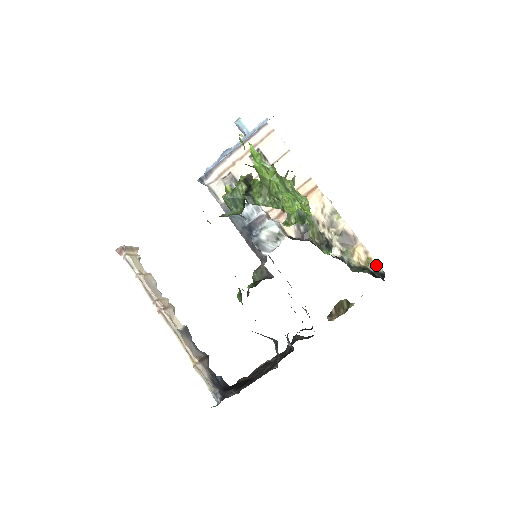
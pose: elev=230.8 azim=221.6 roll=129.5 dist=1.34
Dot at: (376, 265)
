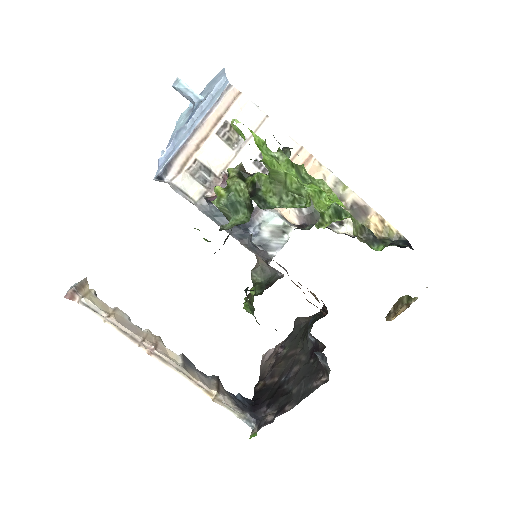
Dot at: (395, 232)
